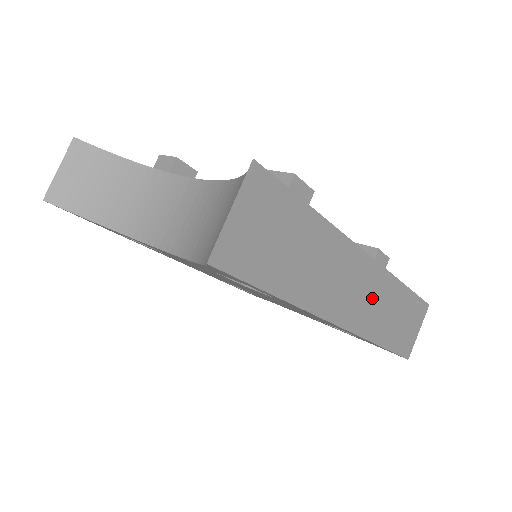
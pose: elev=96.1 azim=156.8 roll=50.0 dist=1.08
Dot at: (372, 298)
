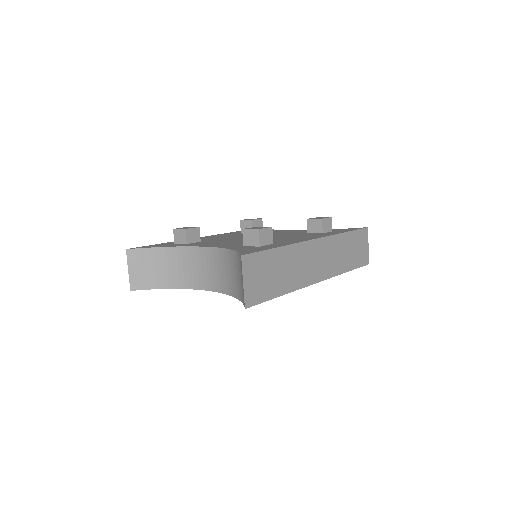
Dot at: (329, 255)
